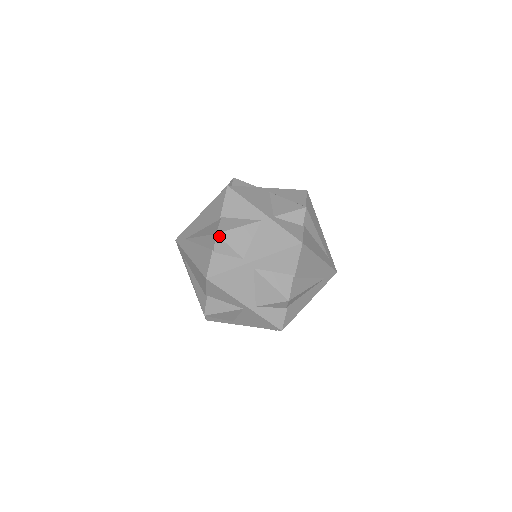
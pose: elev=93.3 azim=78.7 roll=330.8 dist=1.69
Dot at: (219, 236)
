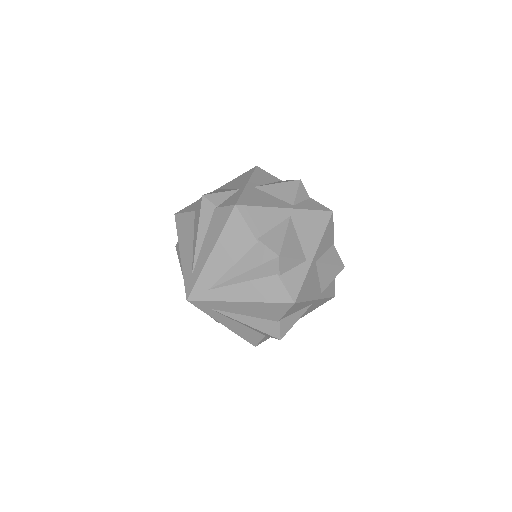
Dot at: (206, 194)
